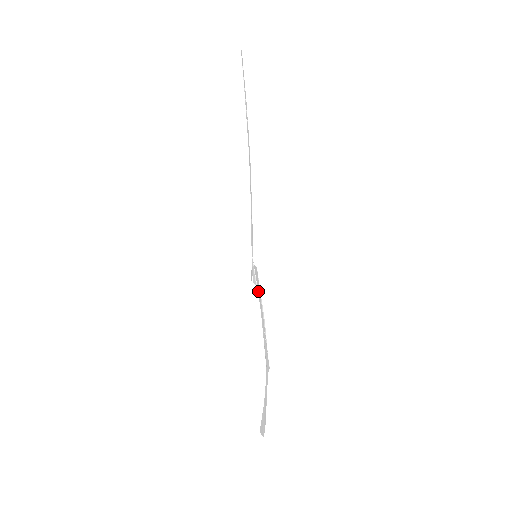
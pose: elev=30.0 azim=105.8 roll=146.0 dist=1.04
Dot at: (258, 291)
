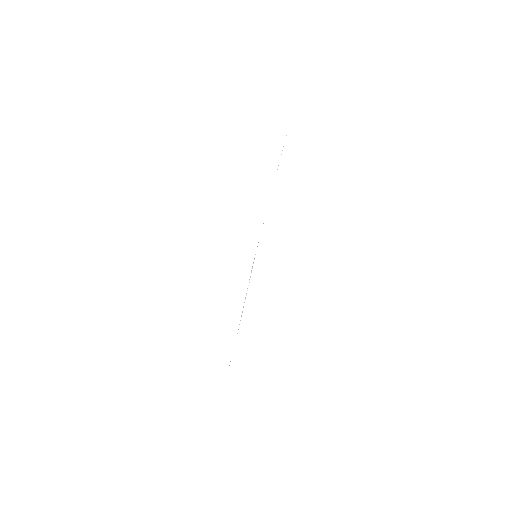
Dot at: (249, 282)
